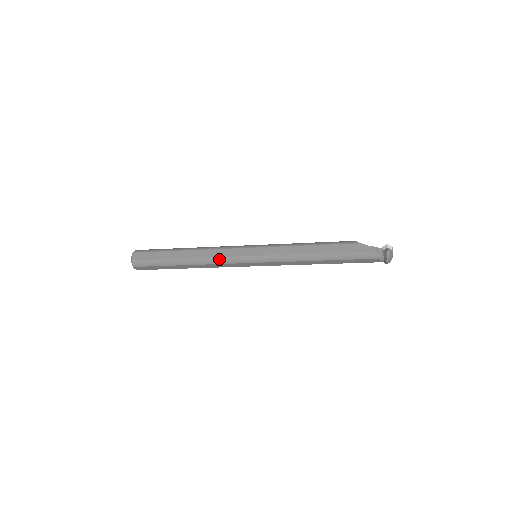
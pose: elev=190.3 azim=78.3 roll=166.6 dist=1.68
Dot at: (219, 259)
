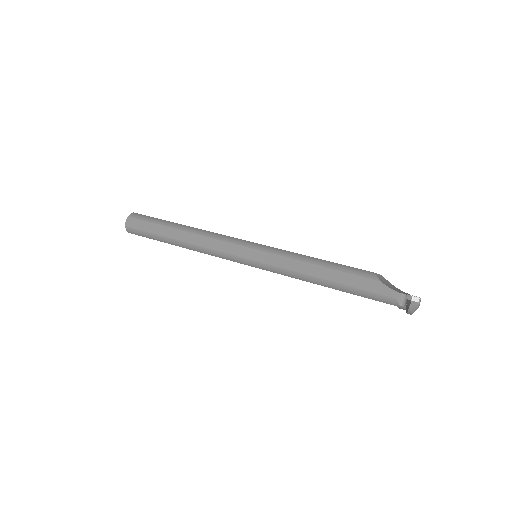
Dot at: (212, 251)
